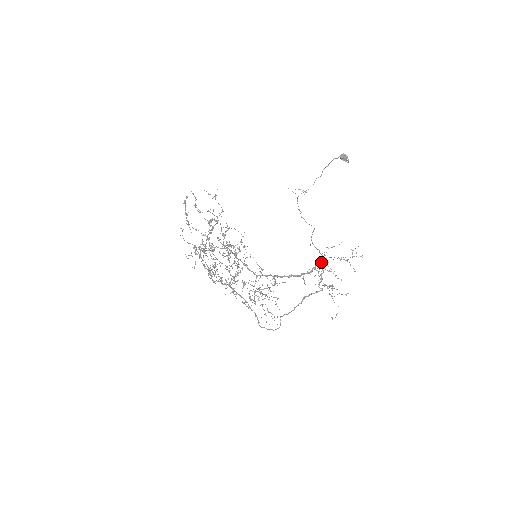
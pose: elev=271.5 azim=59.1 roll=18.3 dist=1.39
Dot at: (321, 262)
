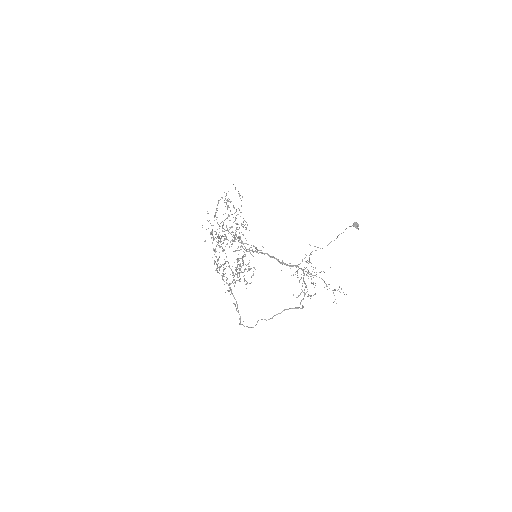
Dot at: (302, 261)
